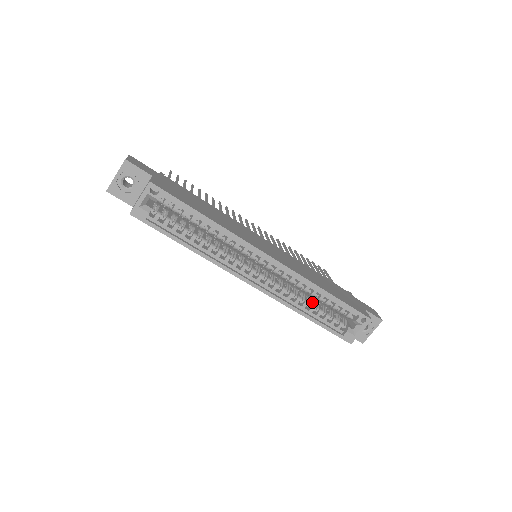
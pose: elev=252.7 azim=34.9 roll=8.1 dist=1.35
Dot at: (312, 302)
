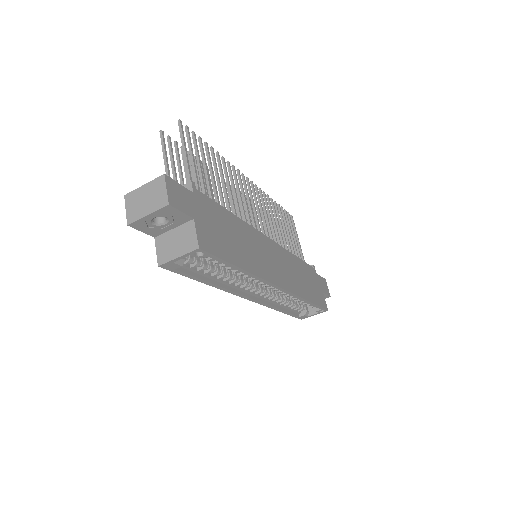
Dot at: (289, 297)
